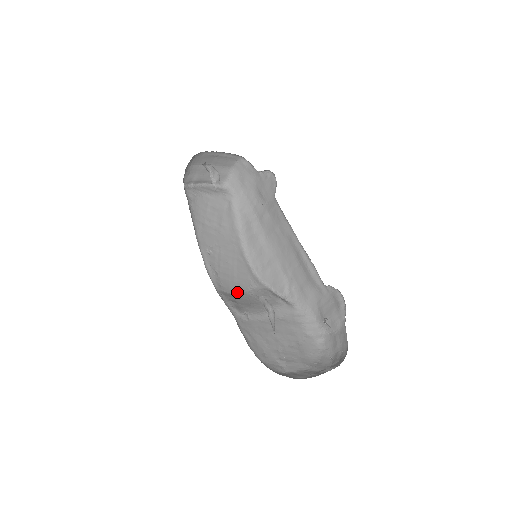
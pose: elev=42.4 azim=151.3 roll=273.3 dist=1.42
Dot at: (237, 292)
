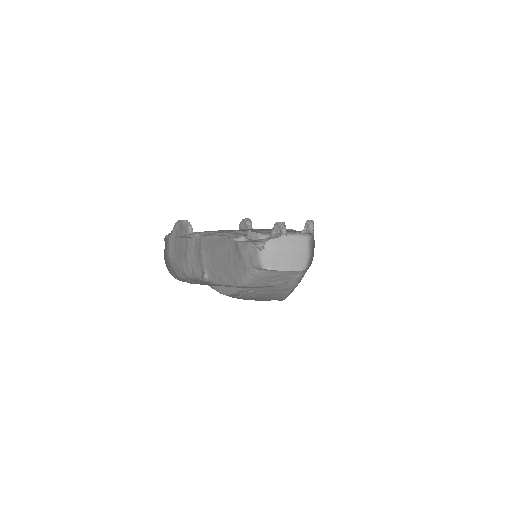
Dot at: (244, 299)
